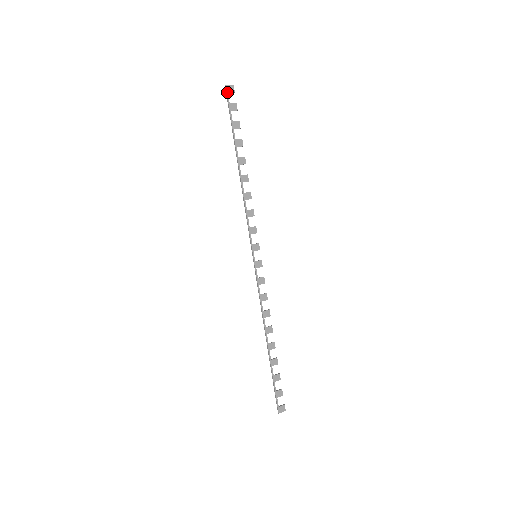
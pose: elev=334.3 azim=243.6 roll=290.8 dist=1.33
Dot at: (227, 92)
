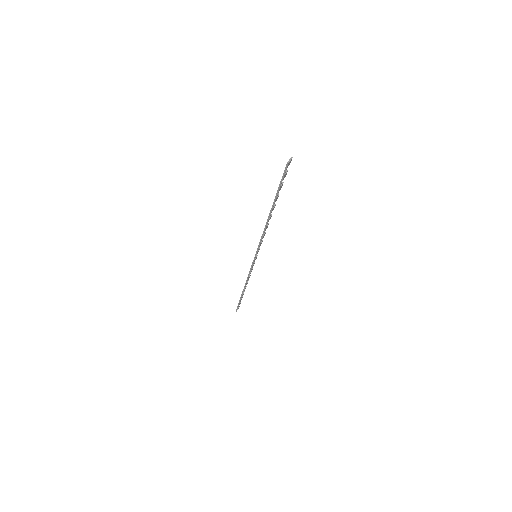
Dot at: occluded
